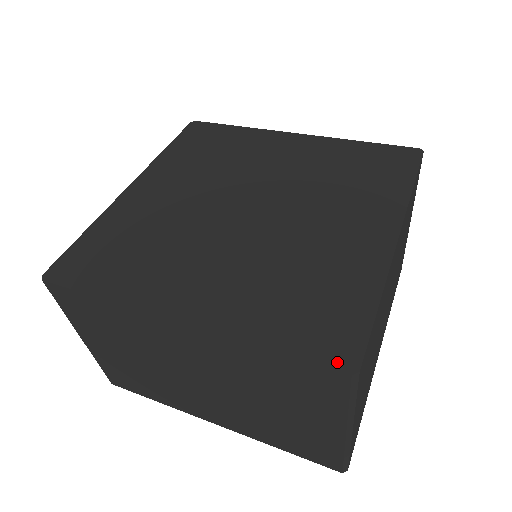
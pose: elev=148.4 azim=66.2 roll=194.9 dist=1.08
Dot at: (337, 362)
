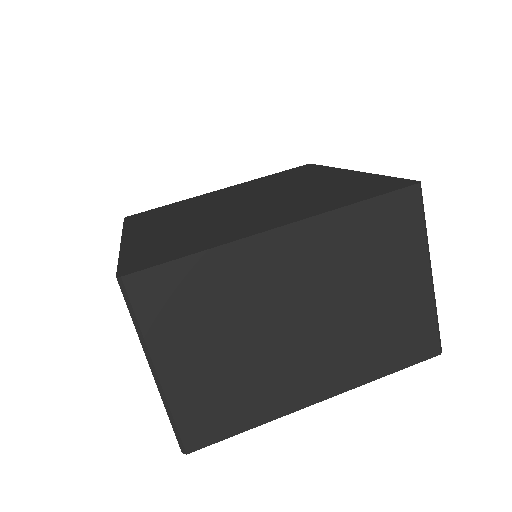
Dot at: (124, 270)
